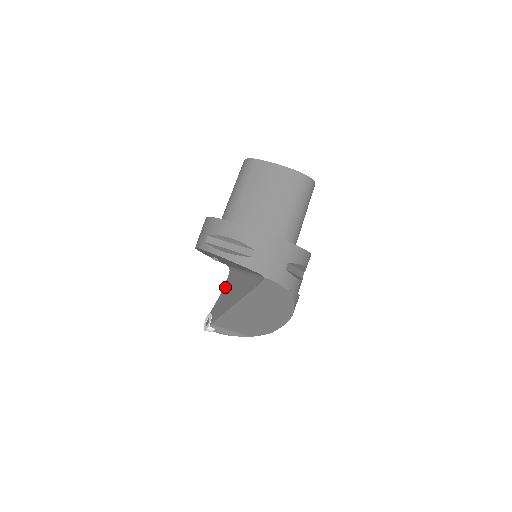
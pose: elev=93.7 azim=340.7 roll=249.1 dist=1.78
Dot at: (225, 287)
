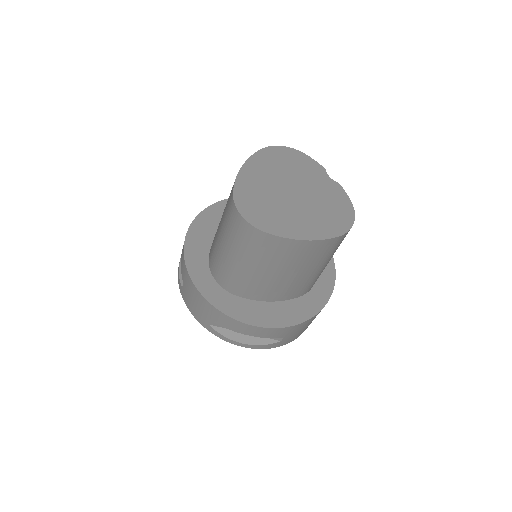
Dot at: occluded
